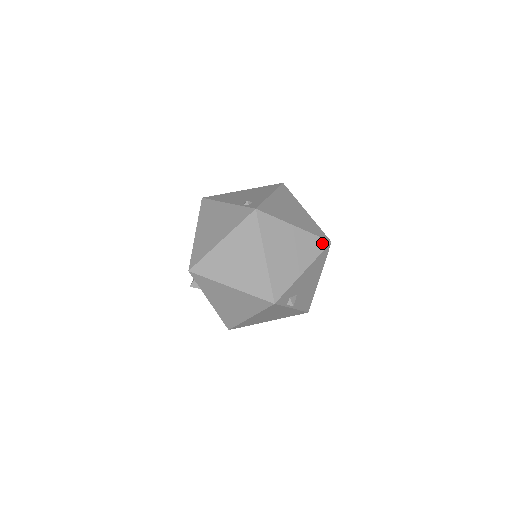
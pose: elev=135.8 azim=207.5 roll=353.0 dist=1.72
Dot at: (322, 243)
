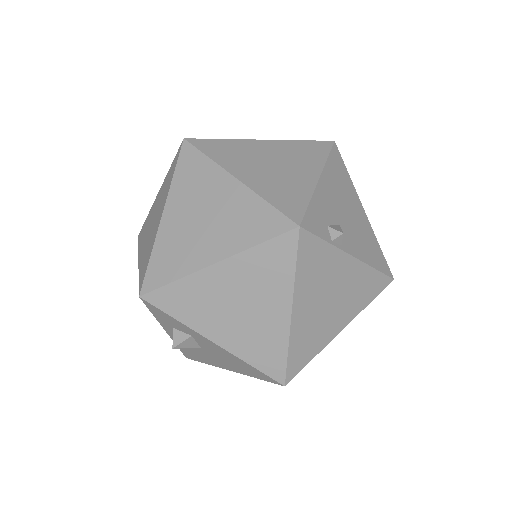
Dot at: (321, 145)
